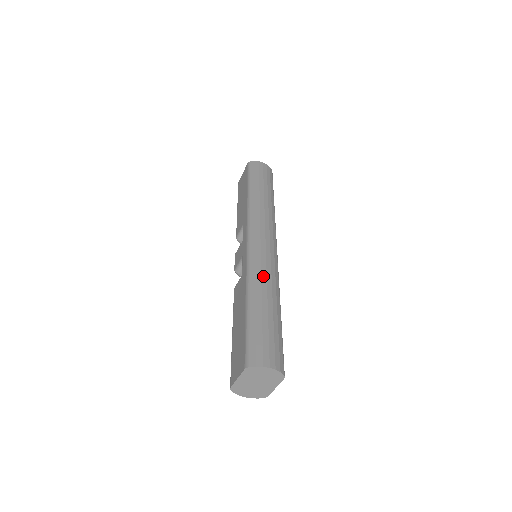
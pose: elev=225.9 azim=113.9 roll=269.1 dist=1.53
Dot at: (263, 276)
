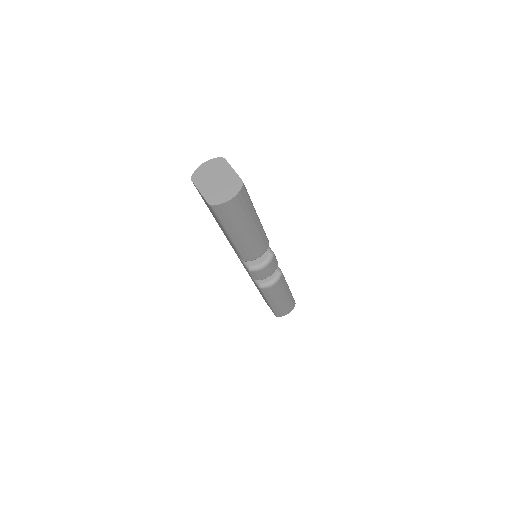
Dot at: occluded
